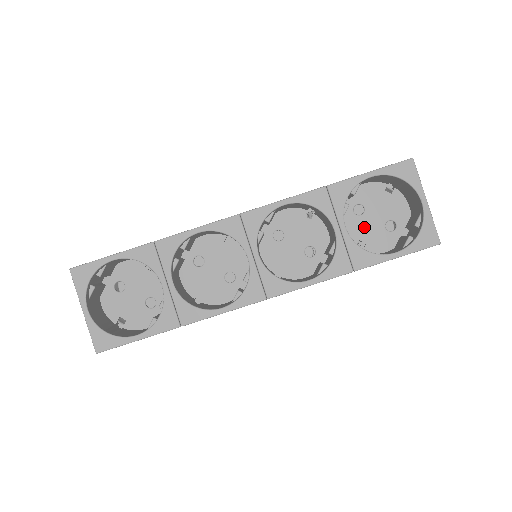
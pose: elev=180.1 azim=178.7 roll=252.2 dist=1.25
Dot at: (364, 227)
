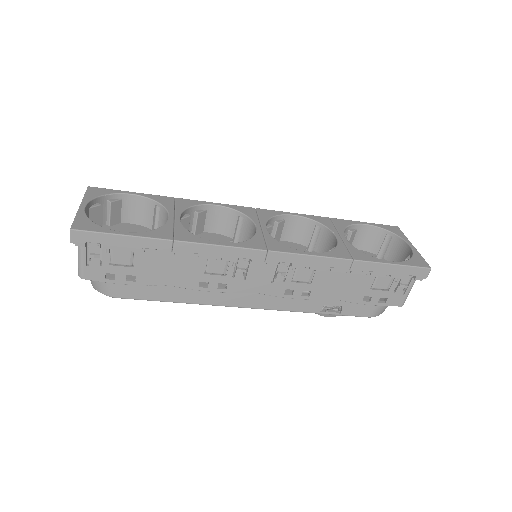
Dot at: occluded
